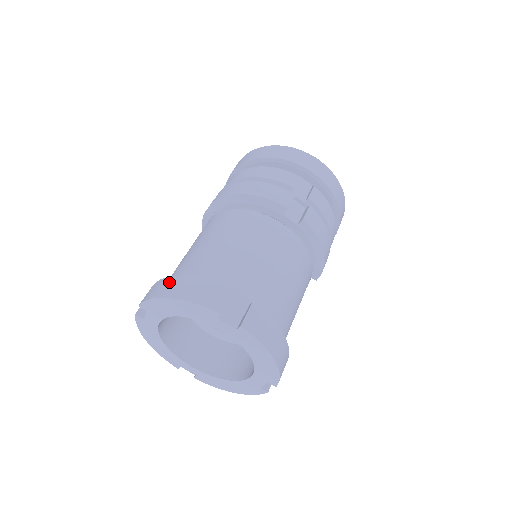
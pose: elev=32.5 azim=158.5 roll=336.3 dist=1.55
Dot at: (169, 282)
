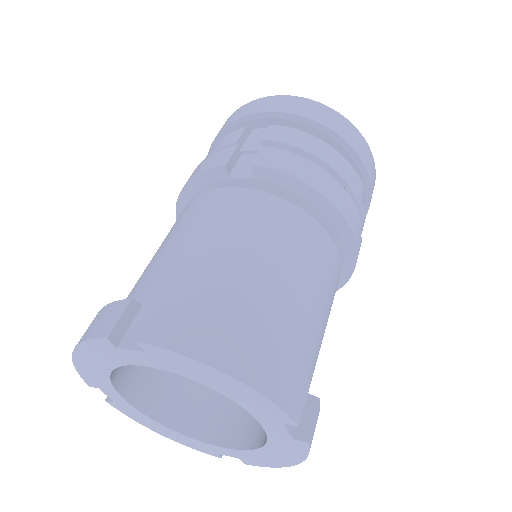
Dot at: (223, 333)
